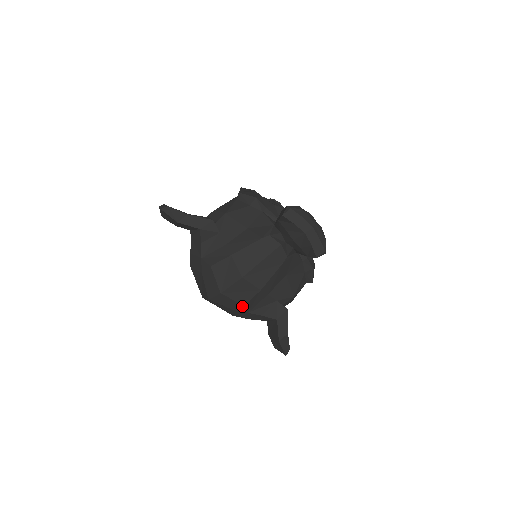
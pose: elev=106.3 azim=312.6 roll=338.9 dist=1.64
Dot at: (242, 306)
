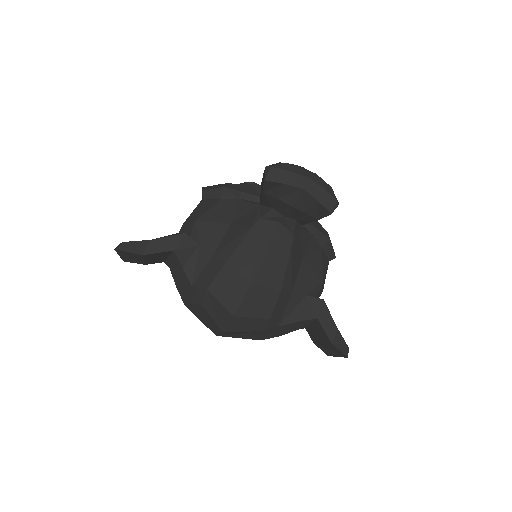
Dot at: (267, 321)
